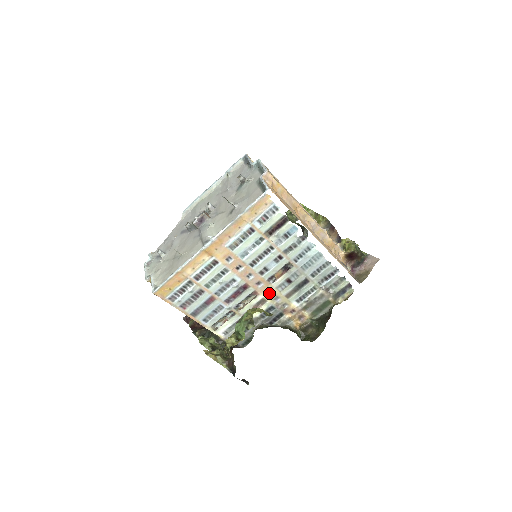
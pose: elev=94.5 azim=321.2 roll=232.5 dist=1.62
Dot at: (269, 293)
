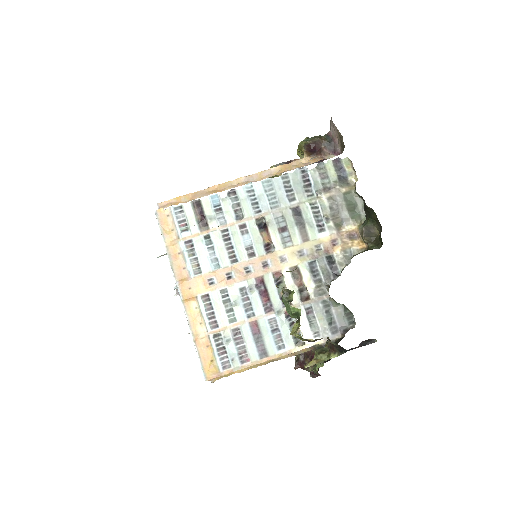
Dot at: (287, 259)
